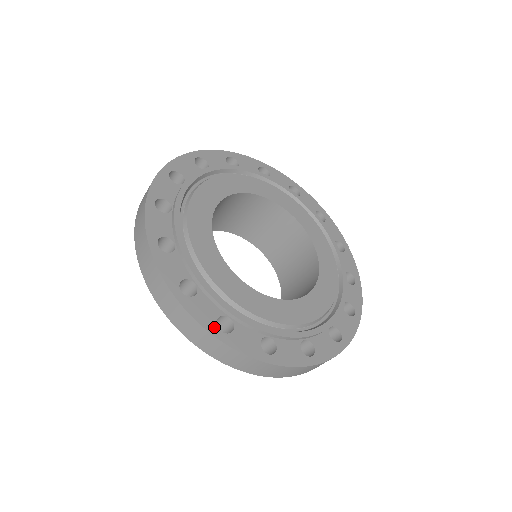
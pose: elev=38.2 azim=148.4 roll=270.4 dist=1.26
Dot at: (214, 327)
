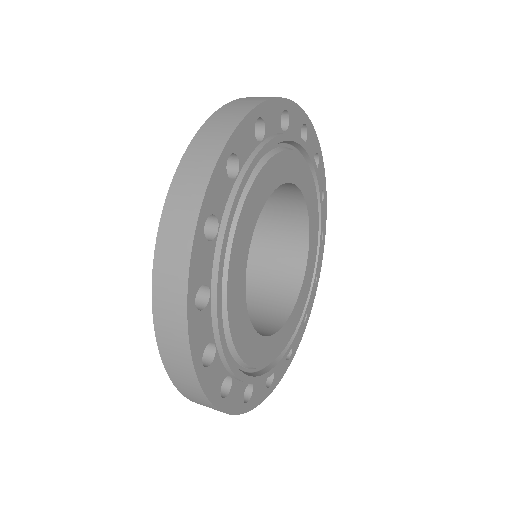
Dot at: (242, 405)
